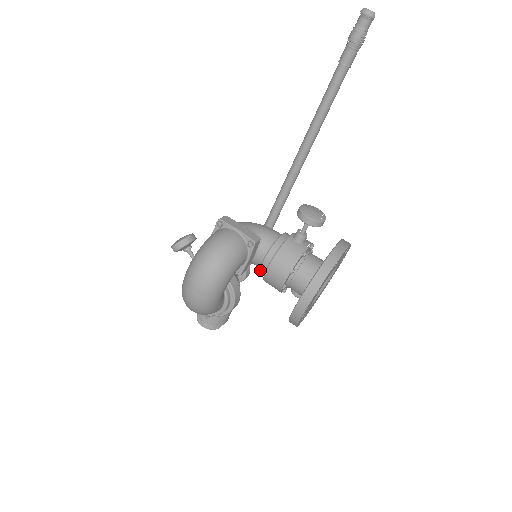
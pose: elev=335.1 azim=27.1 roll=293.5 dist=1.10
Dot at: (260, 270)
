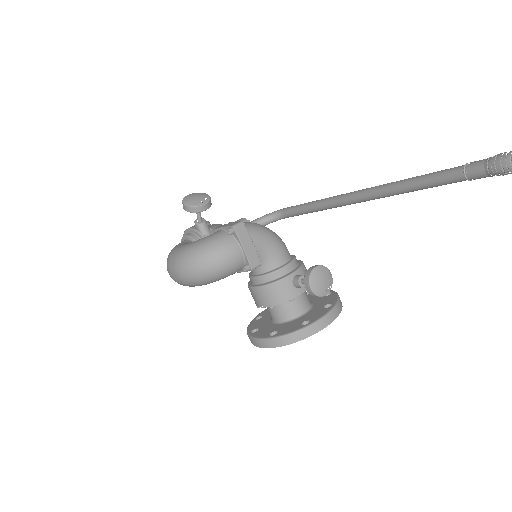
Dot at: (249, 277)
